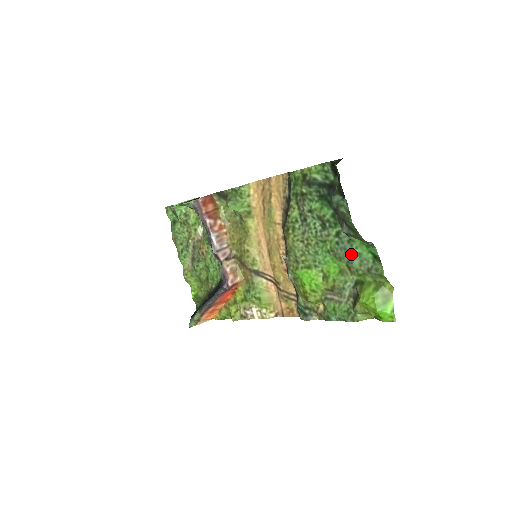
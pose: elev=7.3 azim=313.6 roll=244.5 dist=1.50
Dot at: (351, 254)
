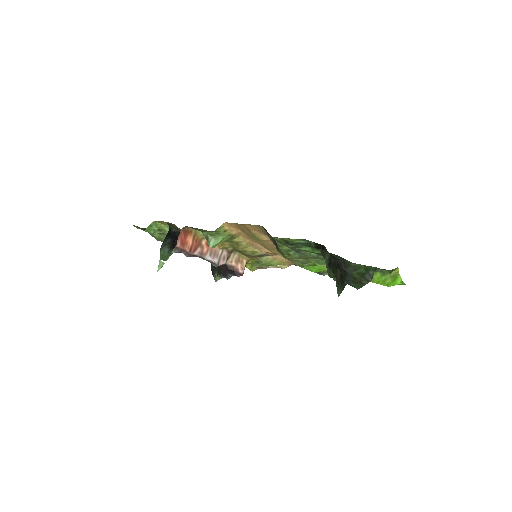
Dot at: occluded
